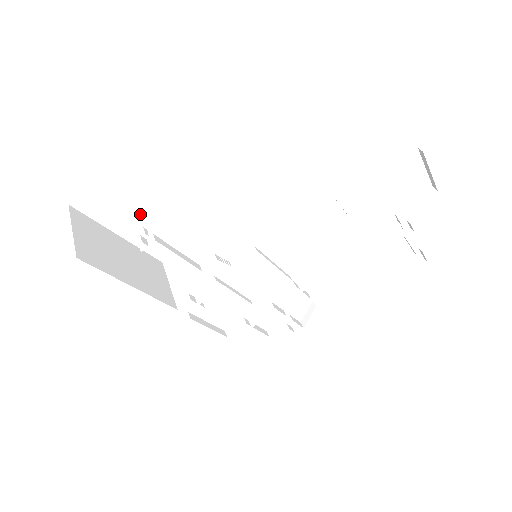
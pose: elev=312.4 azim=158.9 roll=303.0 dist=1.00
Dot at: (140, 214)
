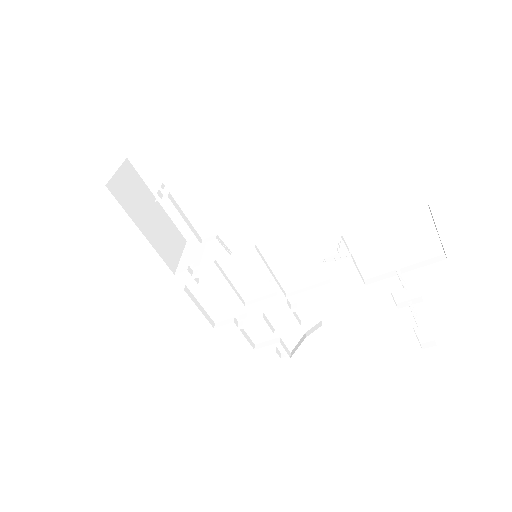
Dot at: occluded
